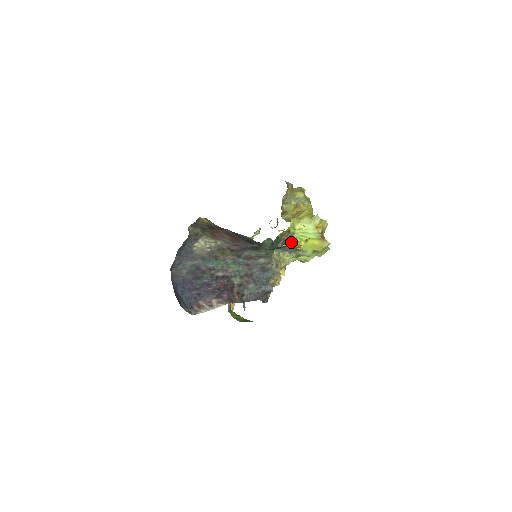
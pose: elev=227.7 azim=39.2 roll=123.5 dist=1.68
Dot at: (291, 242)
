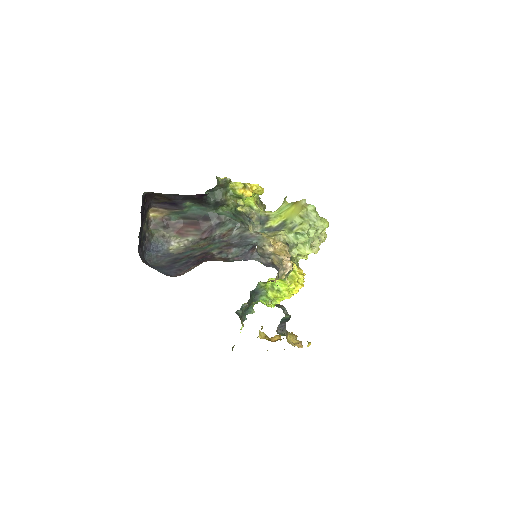
Dot at: (231, 192)
